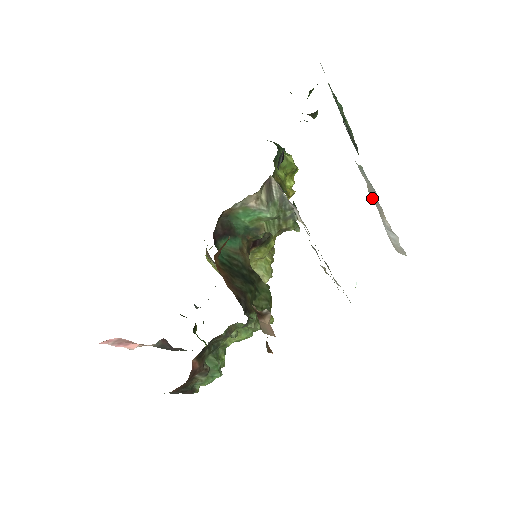
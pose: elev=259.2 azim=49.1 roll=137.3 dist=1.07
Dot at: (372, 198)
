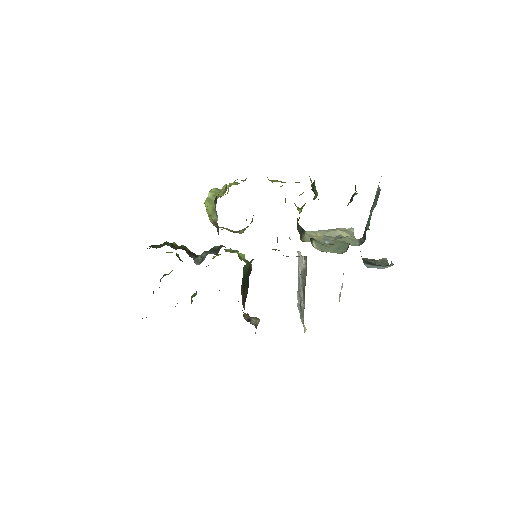
Dot at: occluded
